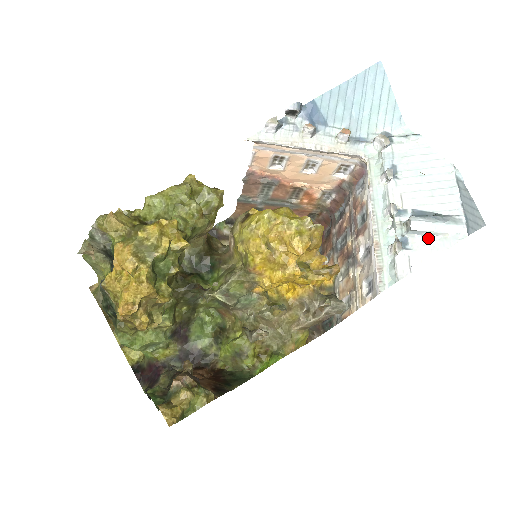
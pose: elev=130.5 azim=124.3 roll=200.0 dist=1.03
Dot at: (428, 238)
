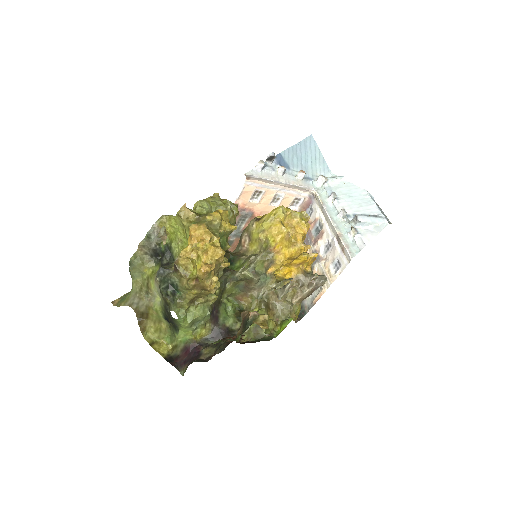
Dot at: (368, 227)
